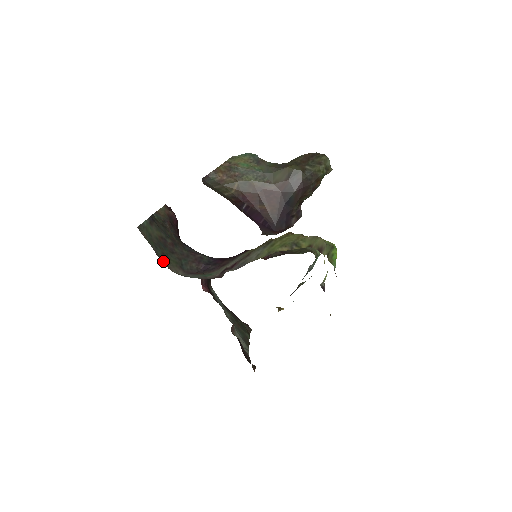
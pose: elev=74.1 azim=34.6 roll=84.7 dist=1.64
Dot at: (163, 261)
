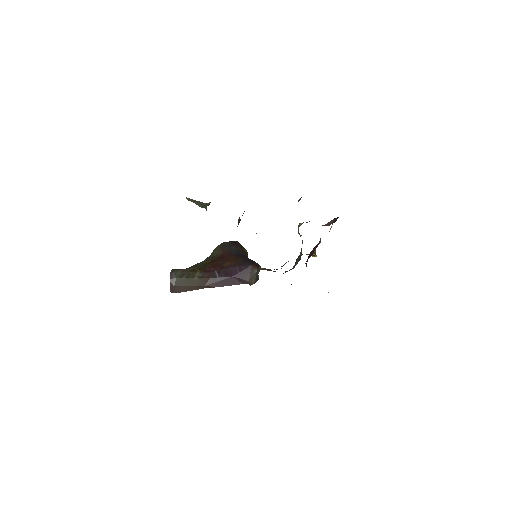
Dot at: occluded
